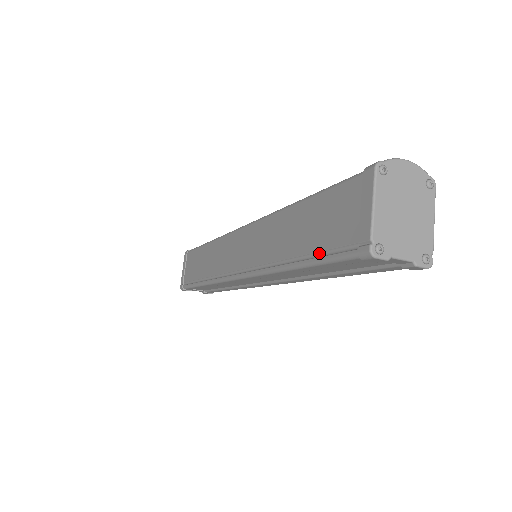
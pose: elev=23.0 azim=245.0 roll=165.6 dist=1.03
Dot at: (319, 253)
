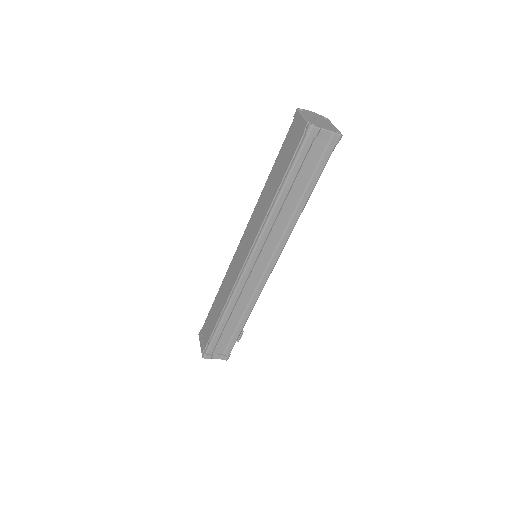
Dot at: (290, 165)
